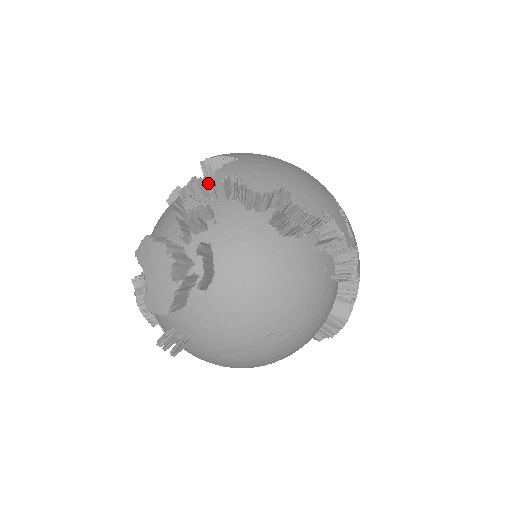
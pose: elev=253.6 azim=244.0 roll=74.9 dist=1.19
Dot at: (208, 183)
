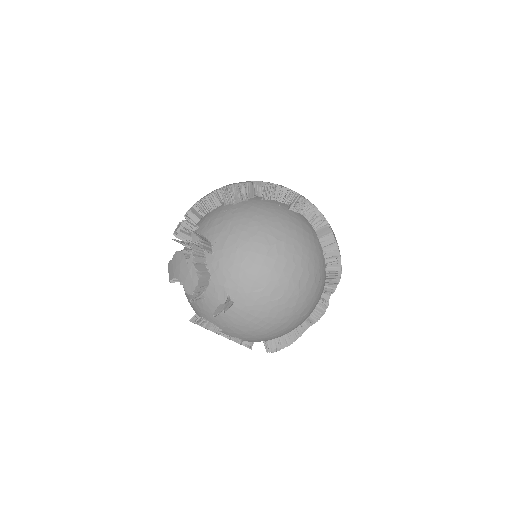
Dot at: occluded
